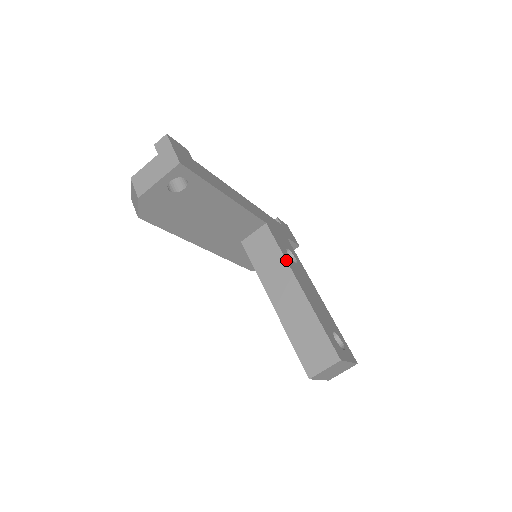
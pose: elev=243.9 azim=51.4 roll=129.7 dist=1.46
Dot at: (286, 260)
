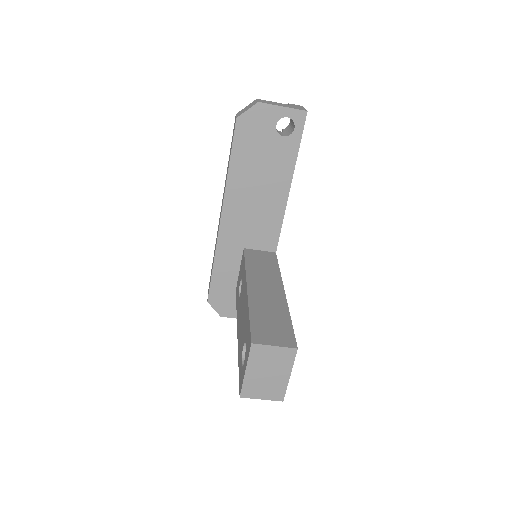
Dot at: occluded
